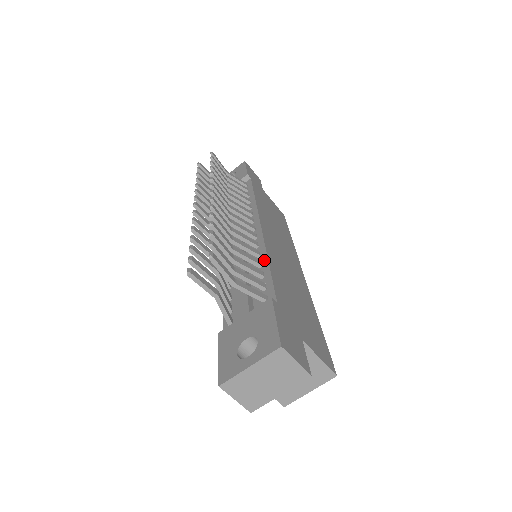
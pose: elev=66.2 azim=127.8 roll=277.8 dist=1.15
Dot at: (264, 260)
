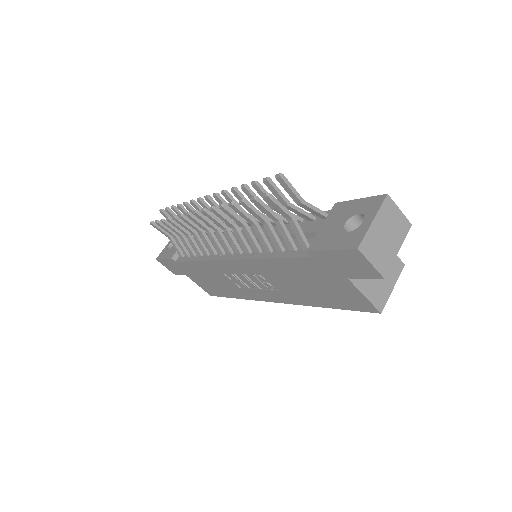
Dot at: occluded
